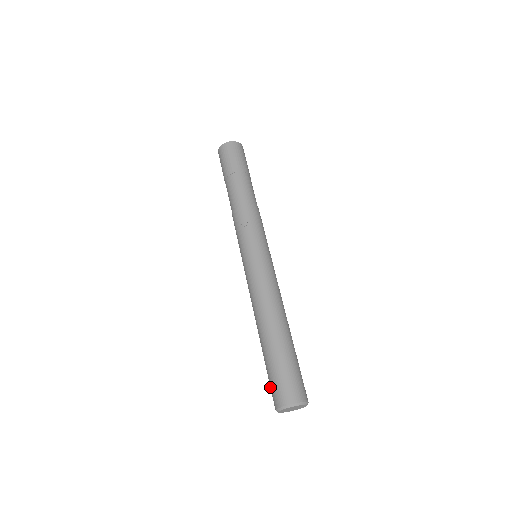
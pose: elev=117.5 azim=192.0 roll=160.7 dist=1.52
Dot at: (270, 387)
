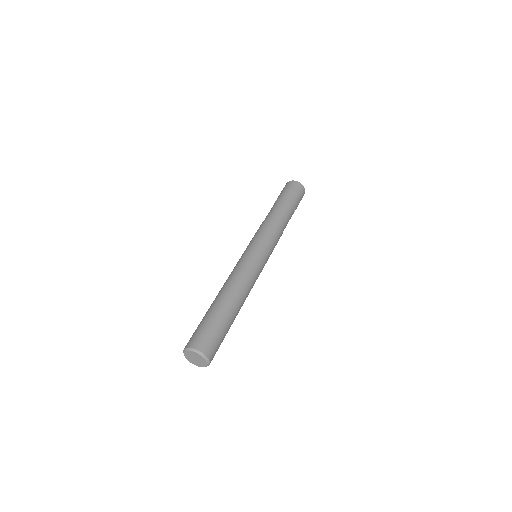
Dot at: occluded
